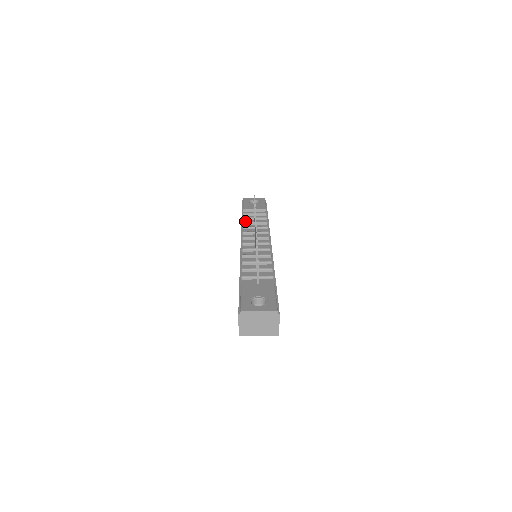
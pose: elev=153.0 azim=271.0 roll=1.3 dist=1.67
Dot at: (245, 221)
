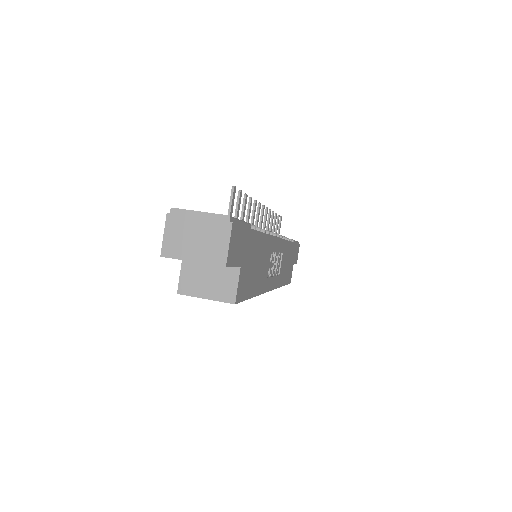
Dot at: occluded
